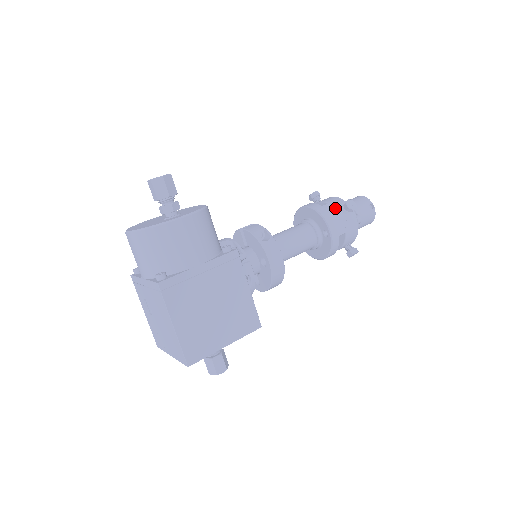
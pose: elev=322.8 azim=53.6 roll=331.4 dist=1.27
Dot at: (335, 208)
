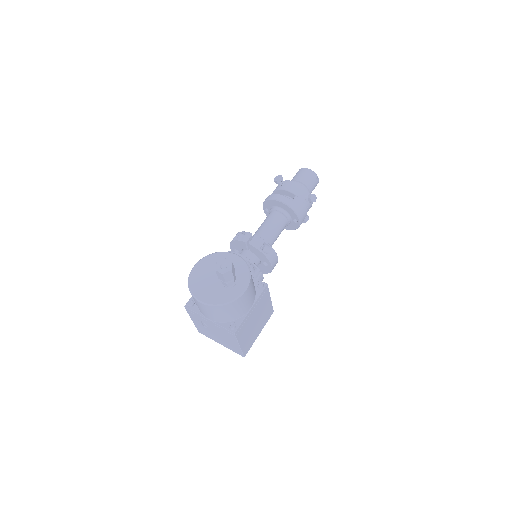
Dot at: (302, 201)
